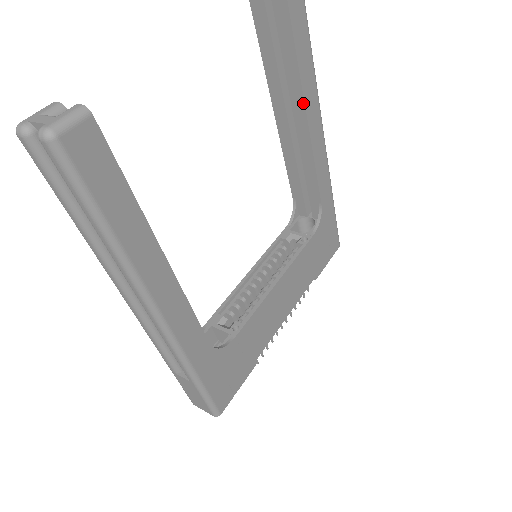
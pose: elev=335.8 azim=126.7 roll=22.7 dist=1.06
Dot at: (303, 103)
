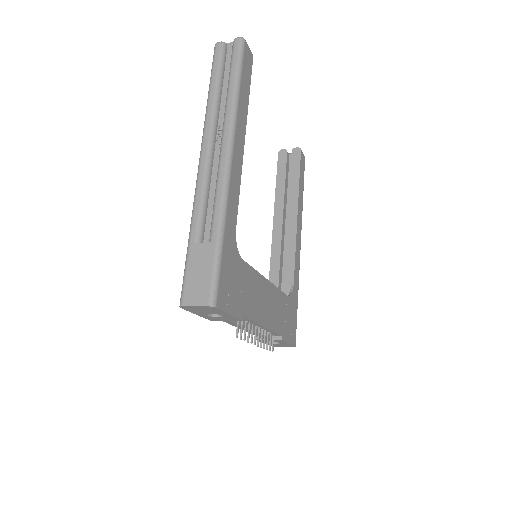
Dot at: (297, 206)
